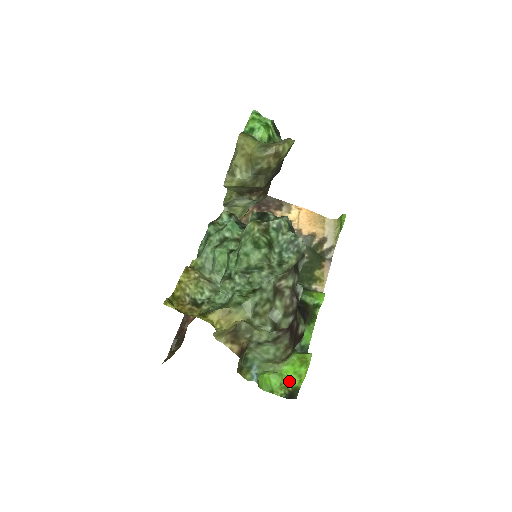
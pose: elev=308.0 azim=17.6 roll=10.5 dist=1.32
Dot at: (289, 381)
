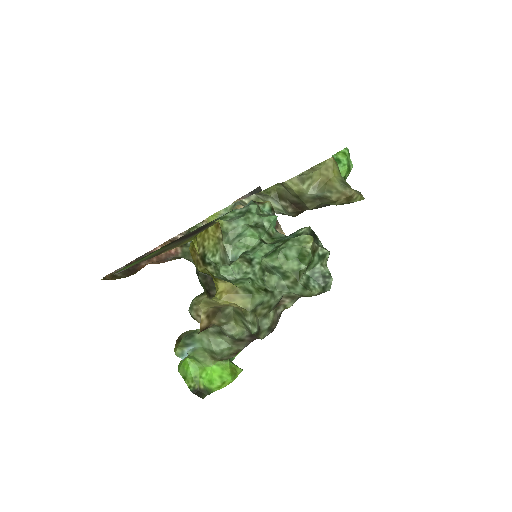
Dot at: (207, 380)
